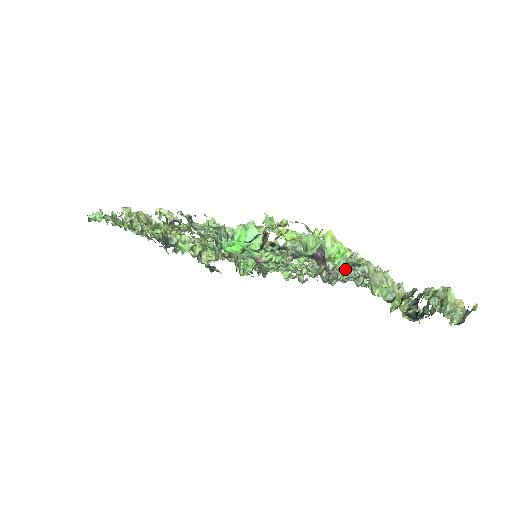
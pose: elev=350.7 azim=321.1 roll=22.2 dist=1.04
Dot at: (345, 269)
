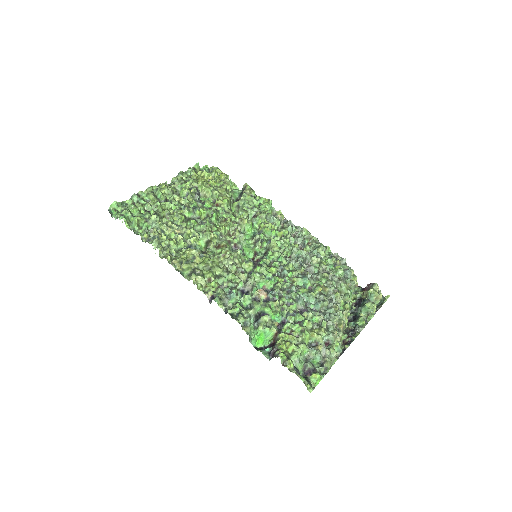
Dot at: (319, 373)
